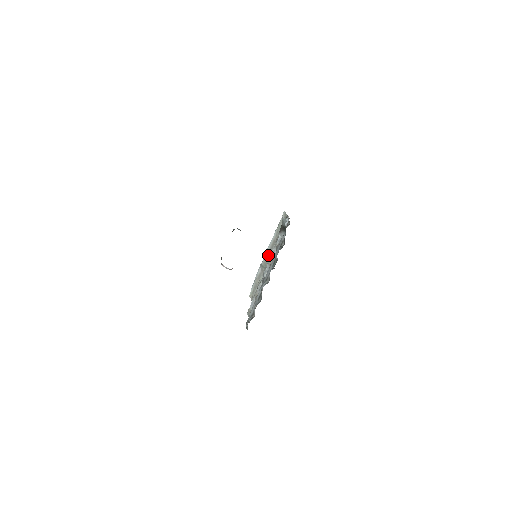
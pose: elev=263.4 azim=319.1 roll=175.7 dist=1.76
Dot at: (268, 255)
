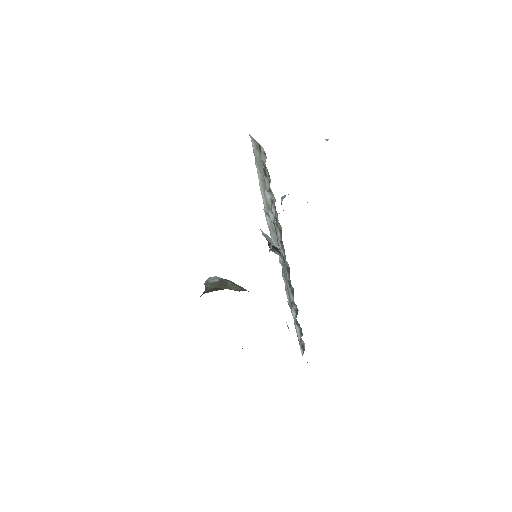
Dot at: (266, 200)
